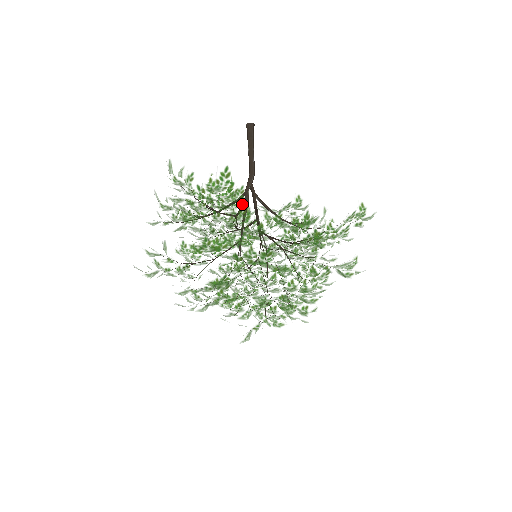
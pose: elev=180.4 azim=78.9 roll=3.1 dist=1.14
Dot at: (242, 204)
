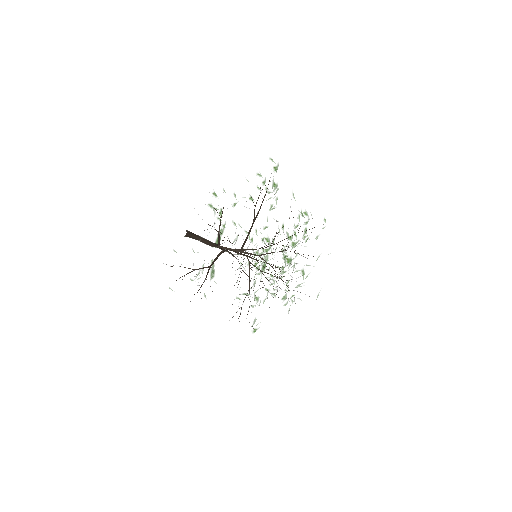
Dot at: occluded
